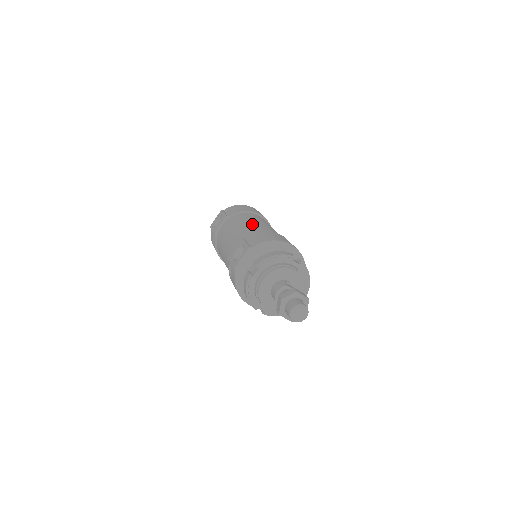
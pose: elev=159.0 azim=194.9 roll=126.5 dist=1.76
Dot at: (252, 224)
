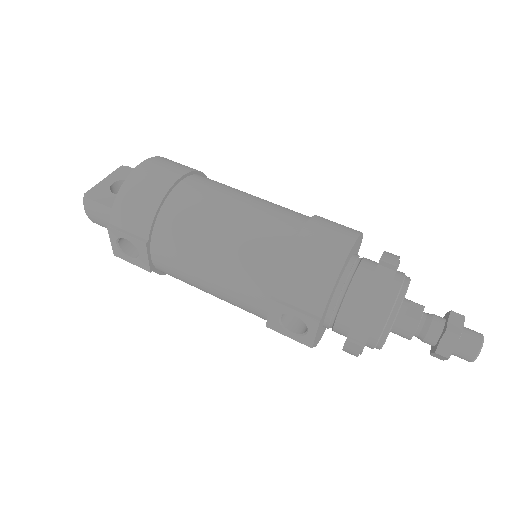
Dot at: (228, 243)
